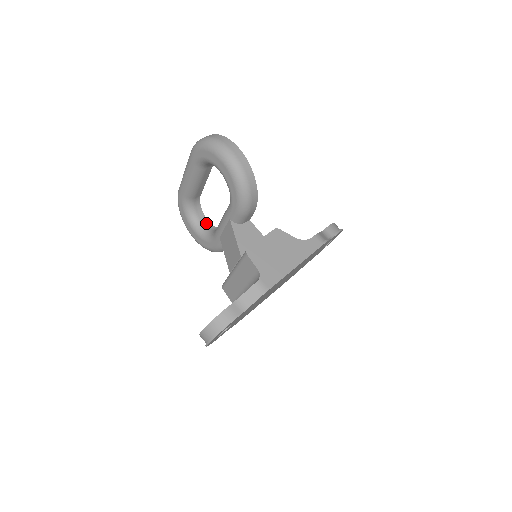
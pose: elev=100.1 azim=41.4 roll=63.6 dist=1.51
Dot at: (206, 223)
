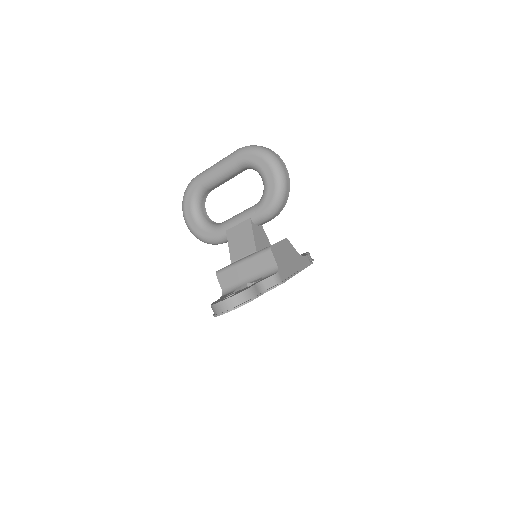
Dot at: (206, 215)
